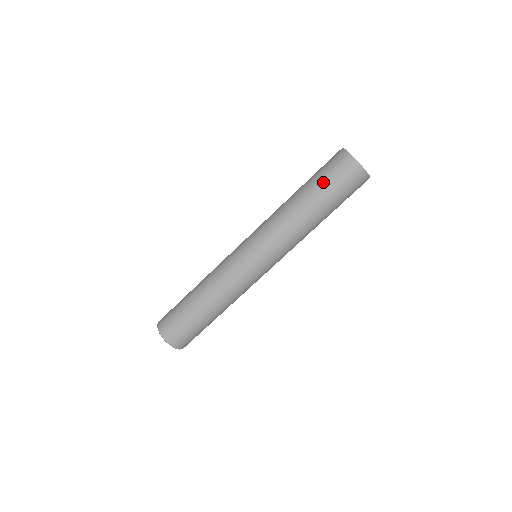
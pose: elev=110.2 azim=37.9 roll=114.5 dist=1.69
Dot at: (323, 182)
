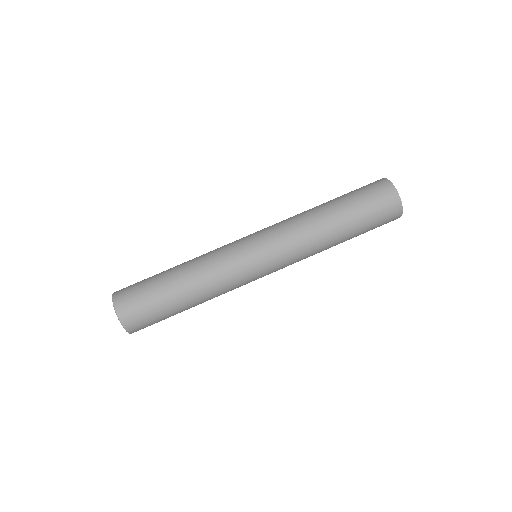
Dot at: (355, 198)
